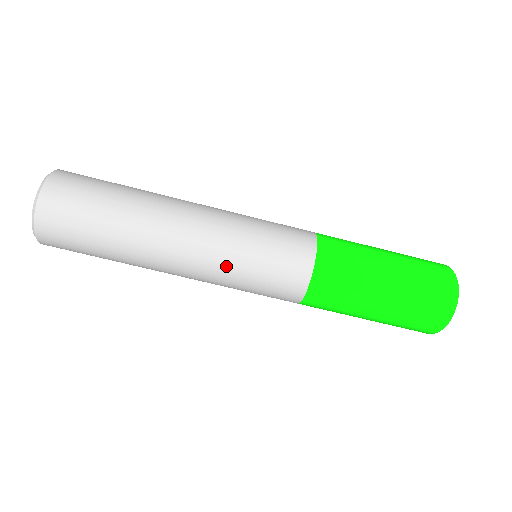
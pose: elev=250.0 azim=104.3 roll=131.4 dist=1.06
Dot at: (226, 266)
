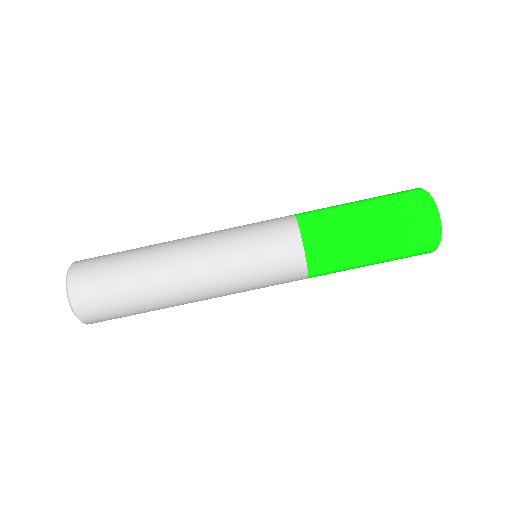
Dot at: (233, 276)
